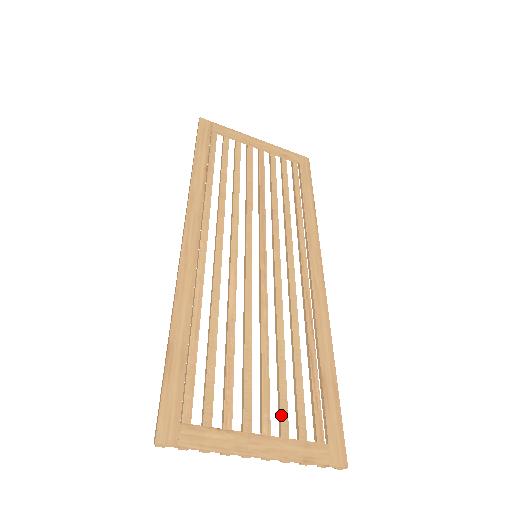
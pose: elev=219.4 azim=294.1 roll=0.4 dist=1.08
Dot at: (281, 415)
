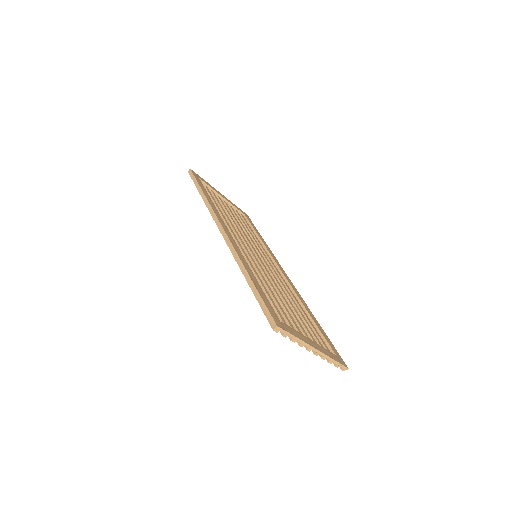
Dot at: (311, 336)
